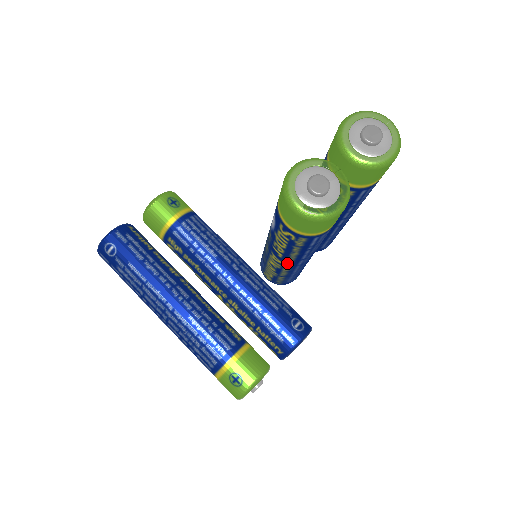
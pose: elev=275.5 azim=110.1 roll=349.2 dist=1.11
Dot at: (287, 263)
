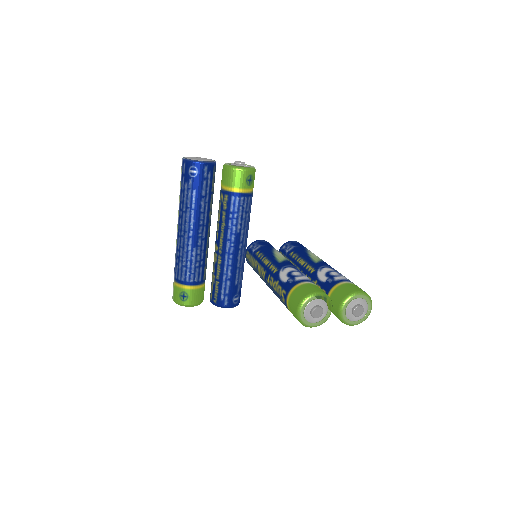
Dot at: (266, 282)
